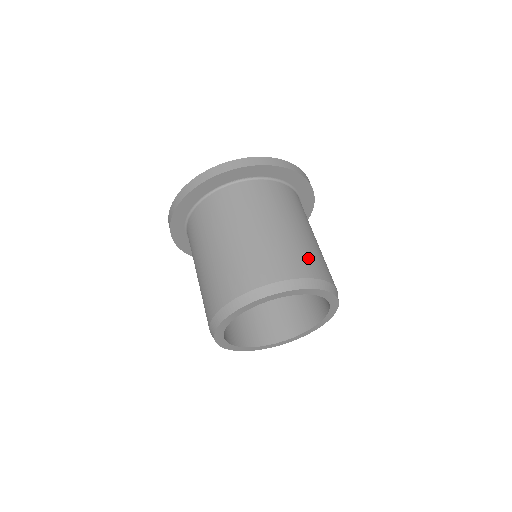
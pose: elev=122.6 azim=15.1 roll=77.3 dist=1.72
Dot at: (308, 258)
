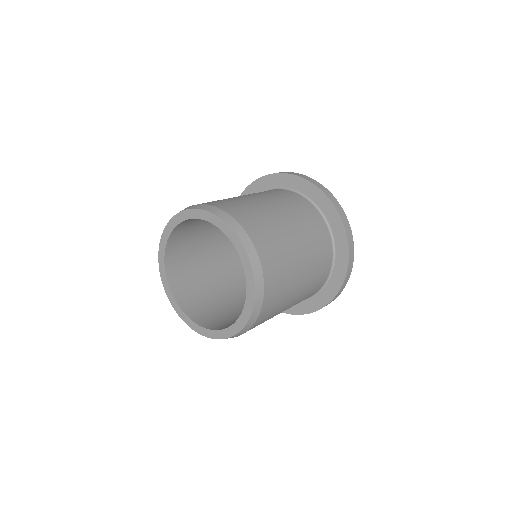
Dot at: (237, 205)
